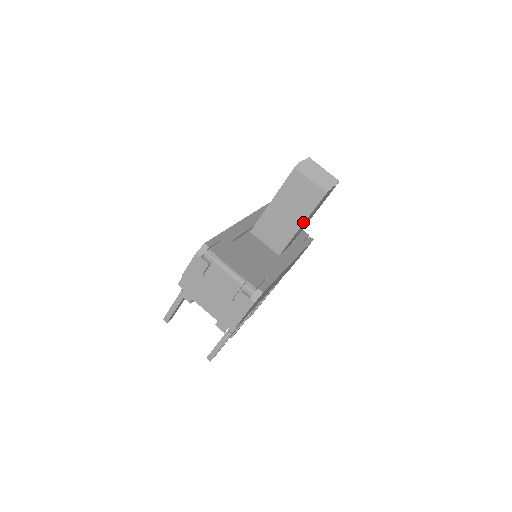
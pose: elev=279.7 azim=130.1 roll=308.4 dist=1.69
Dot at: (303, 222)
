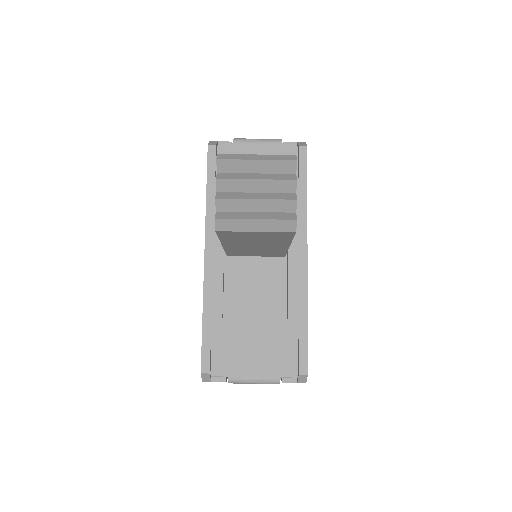
Dot at: (288, 245)
